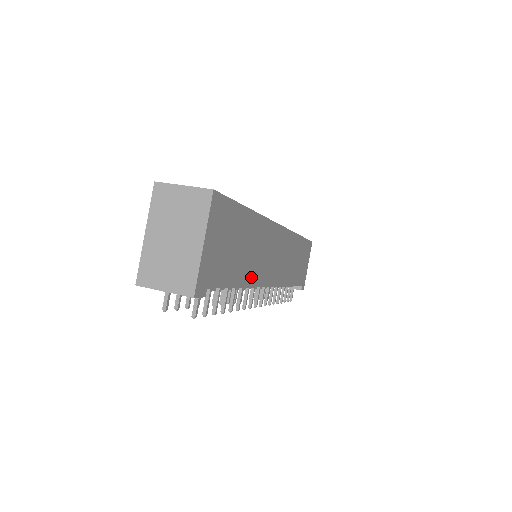
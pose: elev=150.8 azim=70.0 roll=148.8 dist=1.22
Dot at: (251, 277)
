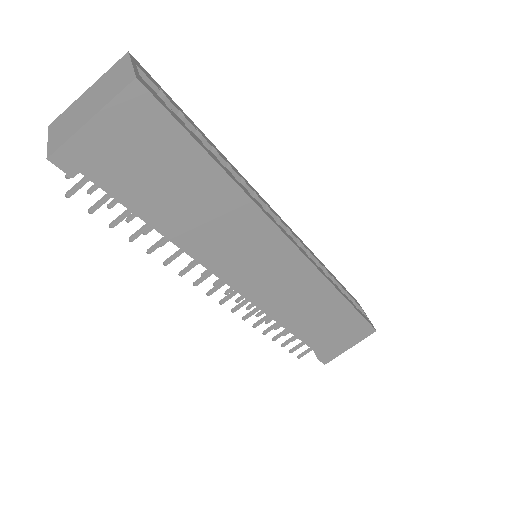
Dot at: (192, 243)
